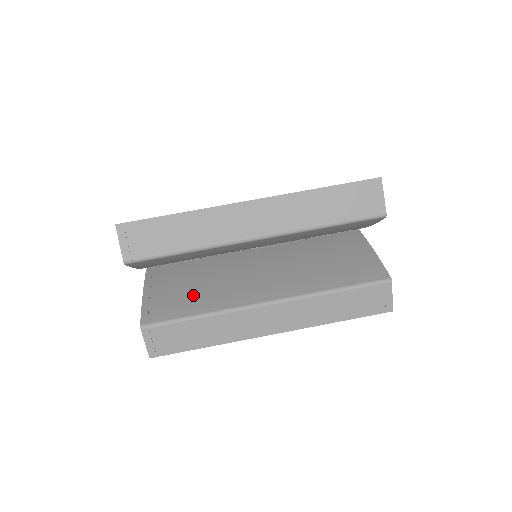
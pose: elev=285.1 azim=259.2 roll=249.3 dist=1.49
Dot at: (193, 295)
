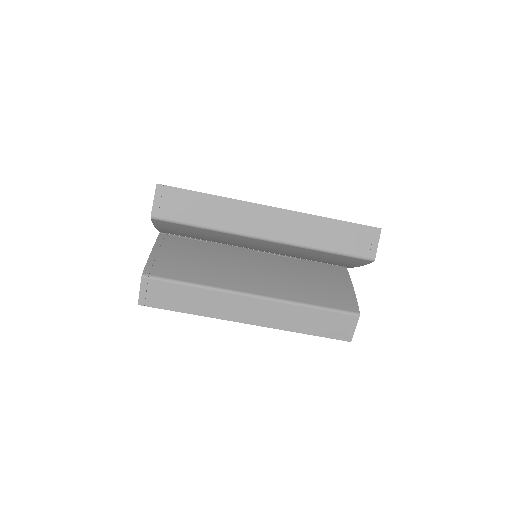
Dot at: (194, 267)
